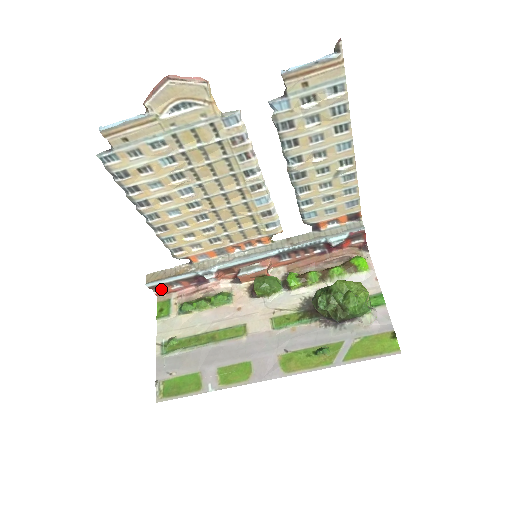
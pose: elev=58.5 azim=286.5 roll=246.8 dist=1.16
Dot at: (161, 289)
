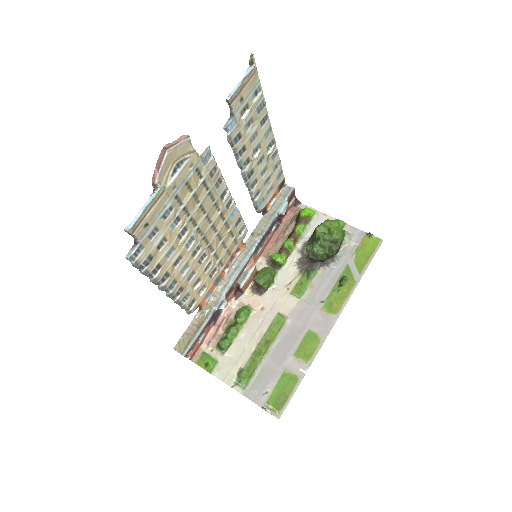
Dot at: (192, 350)
